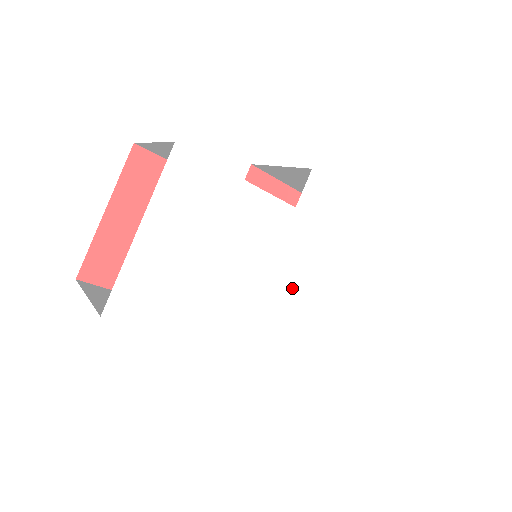
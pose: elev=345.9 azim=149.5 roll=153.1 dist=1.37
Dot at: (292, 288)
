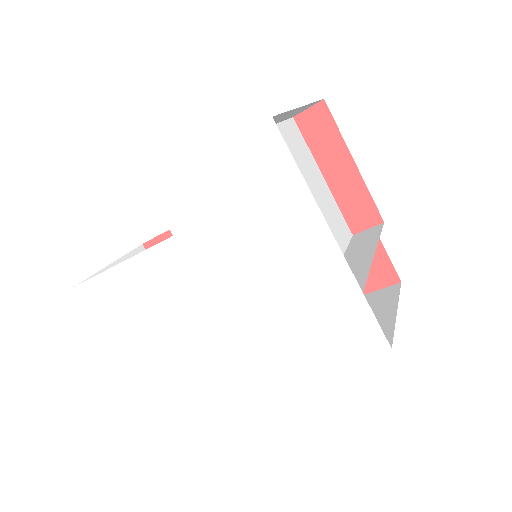
Dot at: (250, 297)
